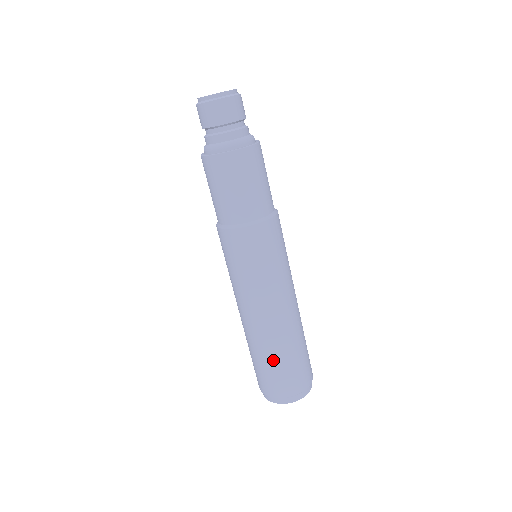
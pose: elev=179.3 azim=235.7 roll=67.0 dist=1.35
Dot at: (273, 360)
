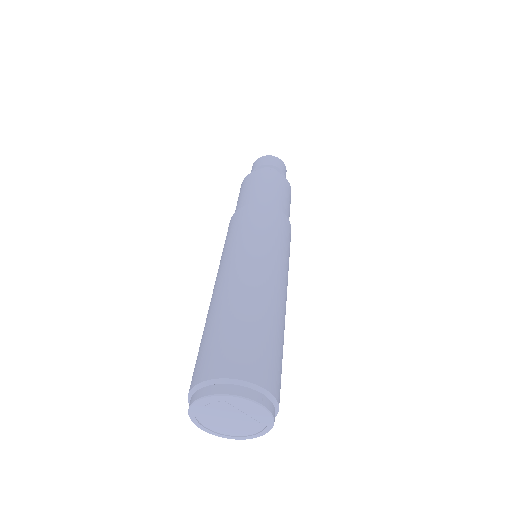
Dot at: (225, 321)
